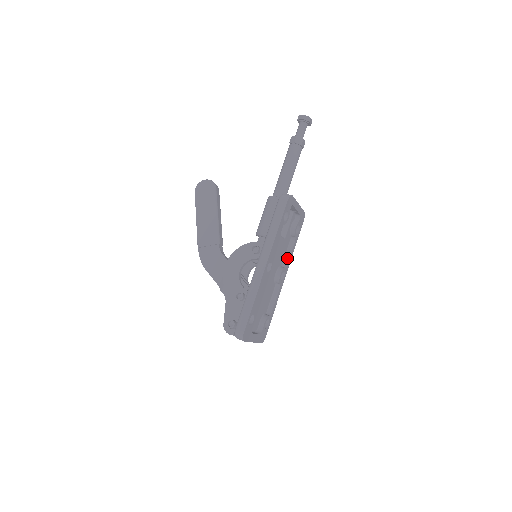
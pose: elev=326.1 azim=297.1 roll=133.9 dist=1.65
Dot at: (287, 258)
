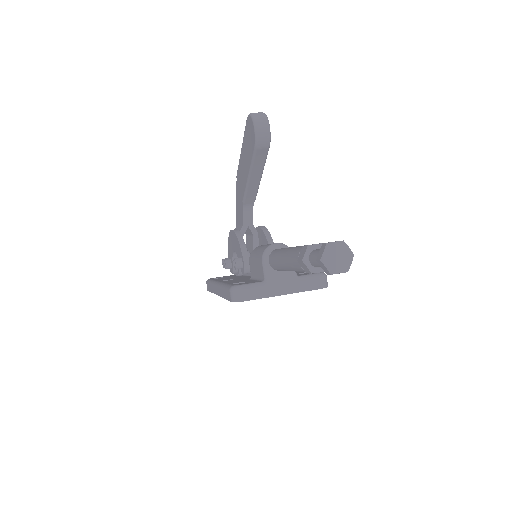
Dot at: occluded
